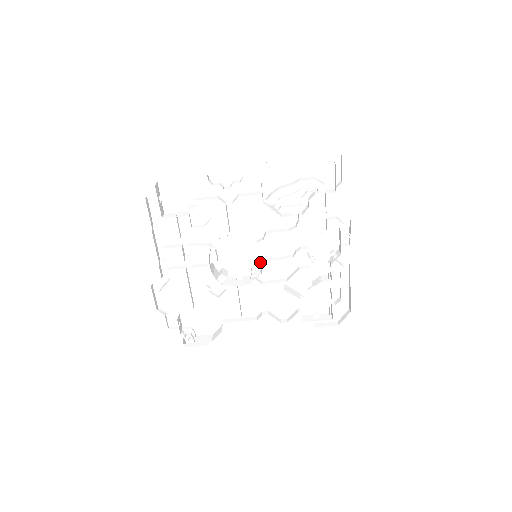
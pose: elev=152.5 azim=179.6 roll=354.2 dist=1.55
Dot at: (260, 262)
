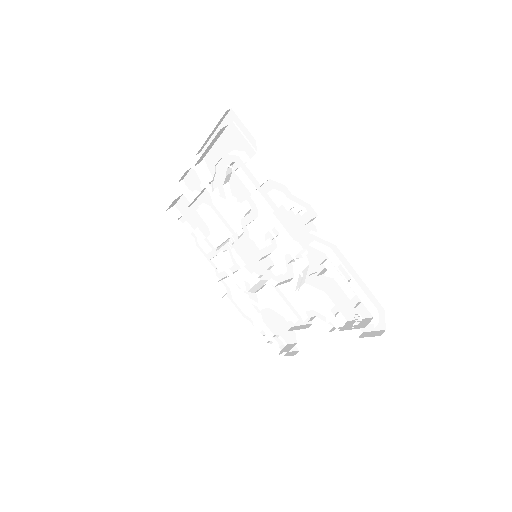
Dot at: (271, 261)
